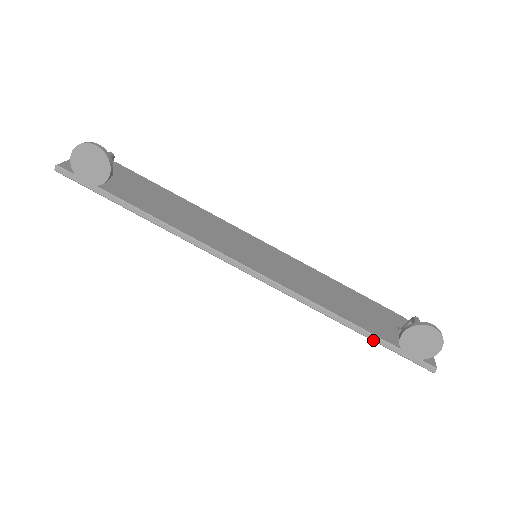
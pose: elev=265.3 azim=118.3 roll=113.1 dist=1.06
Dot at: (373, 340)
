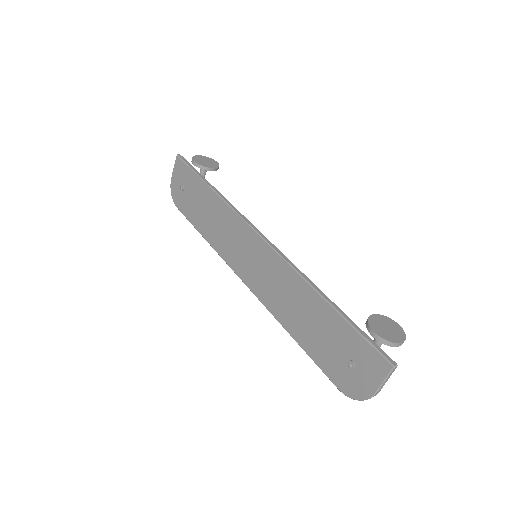
Dot at: (342, 315)
